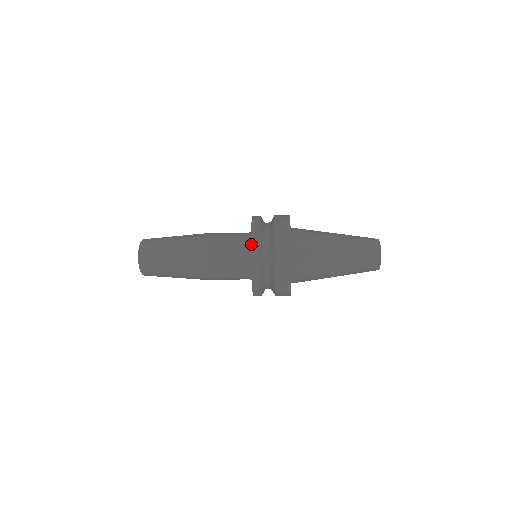
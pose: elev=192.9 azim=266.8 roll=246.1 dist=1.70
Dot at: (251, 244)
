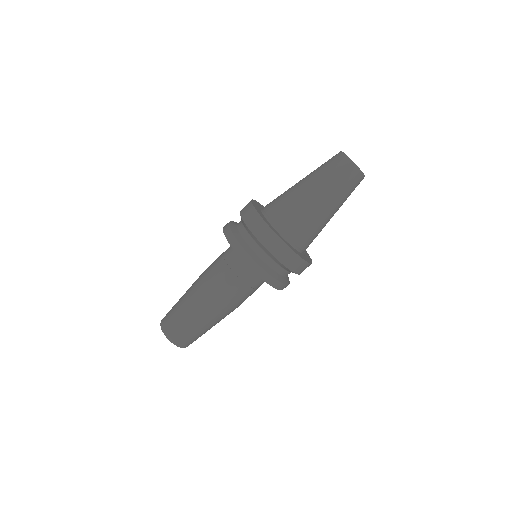
Dot at: occluded
